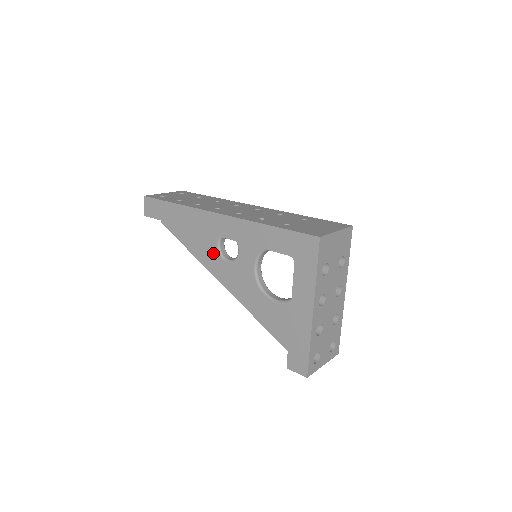
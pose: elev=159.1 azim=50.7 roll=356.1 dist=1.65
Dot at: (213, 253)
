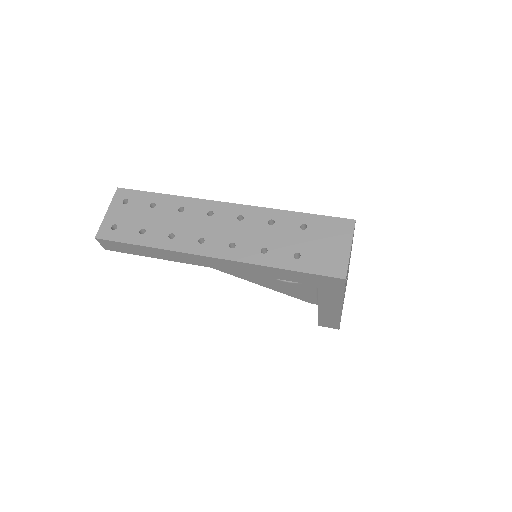
Dot at: occluded
